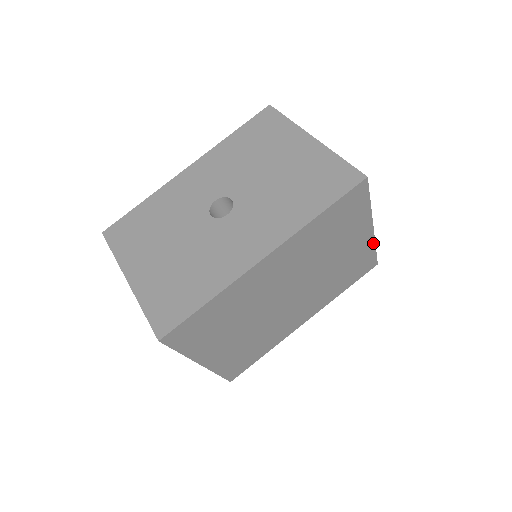
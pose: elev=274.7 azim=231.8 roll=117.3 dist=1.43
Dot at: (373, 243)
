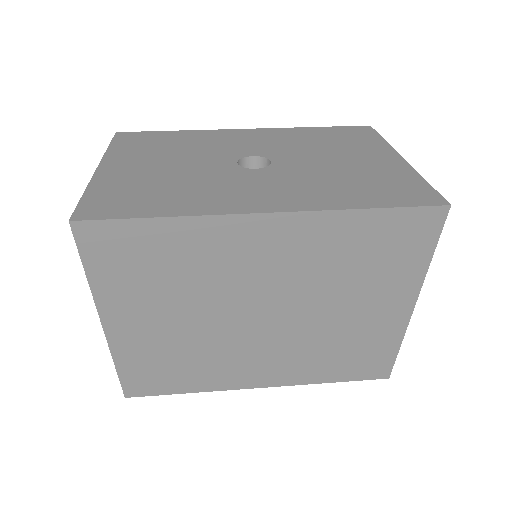
Dot at: (401, 334)
